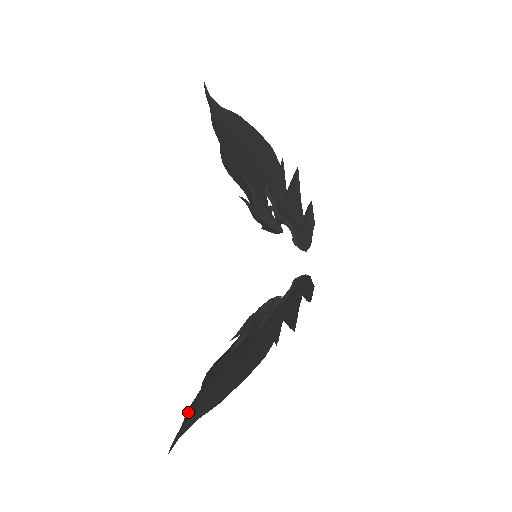
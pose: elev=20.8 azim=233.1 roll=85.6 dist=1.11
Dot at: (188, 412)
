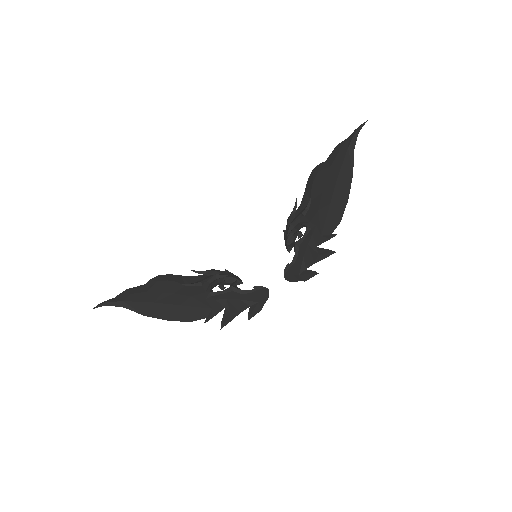
Dot at: (126, 293)
